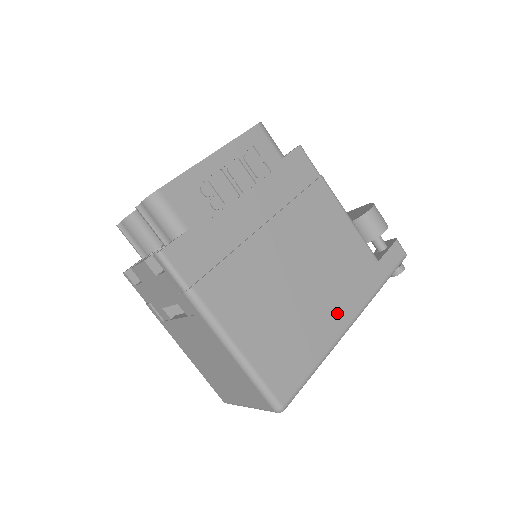
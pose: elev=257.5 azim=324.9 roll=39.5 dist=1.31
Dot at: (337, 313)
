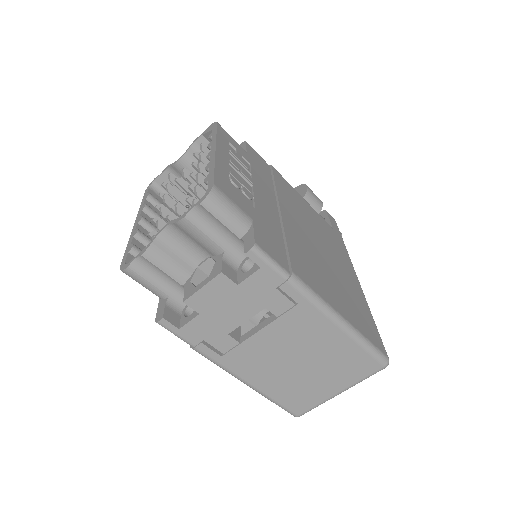
Dot at: (349, 272)
